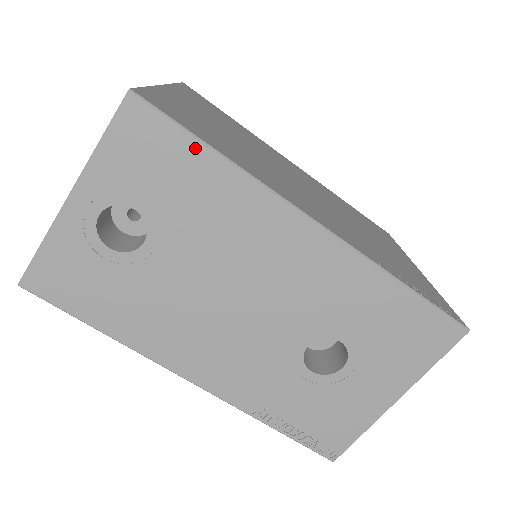
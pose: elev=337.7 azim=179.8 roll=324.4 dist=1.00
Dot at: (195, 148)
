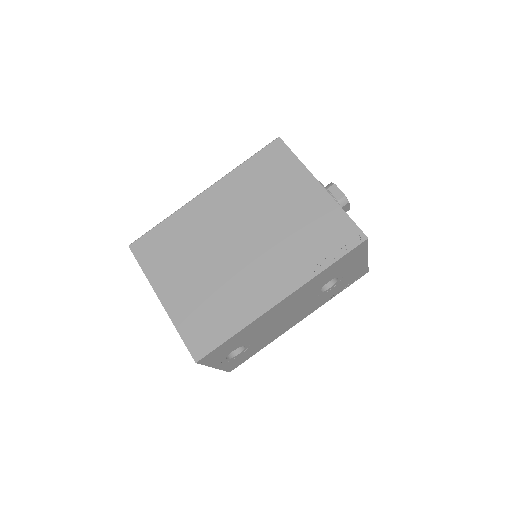
Dot at: (227, 342)
